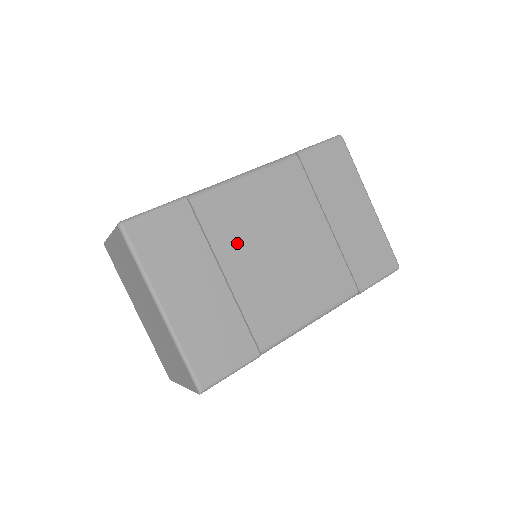
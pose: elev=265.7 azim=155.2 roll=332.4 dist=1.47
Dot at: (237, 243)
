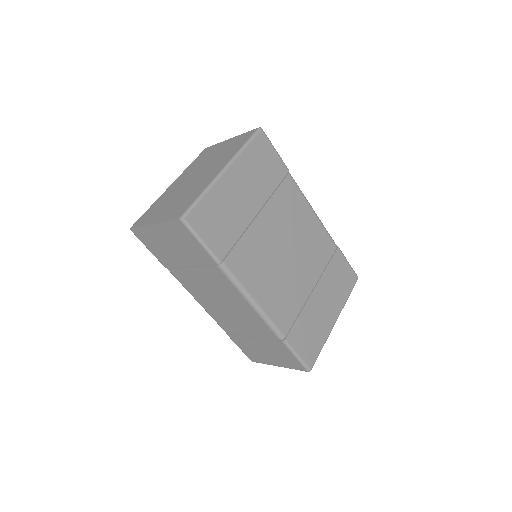
Dot at: (279, 217)
